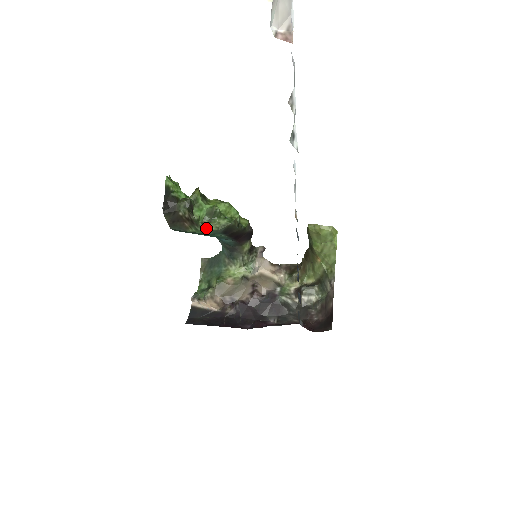
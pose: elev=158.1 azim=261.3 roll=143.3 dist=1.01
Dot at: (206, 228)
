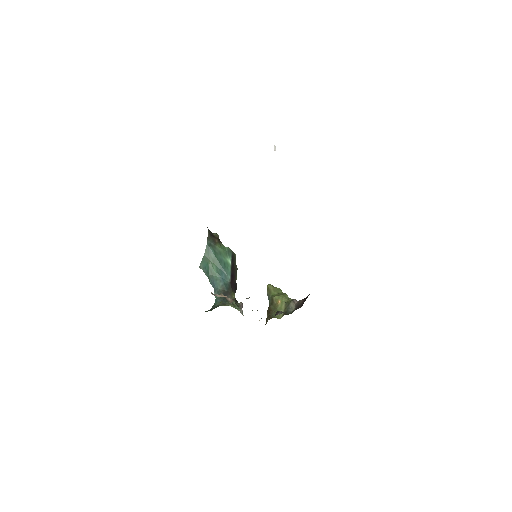
Dot at: (225, 247)
